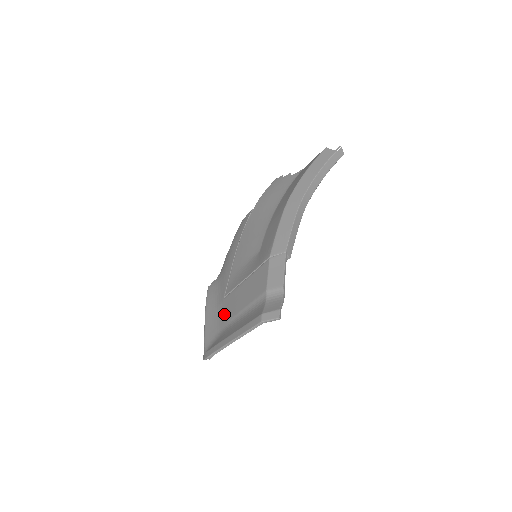
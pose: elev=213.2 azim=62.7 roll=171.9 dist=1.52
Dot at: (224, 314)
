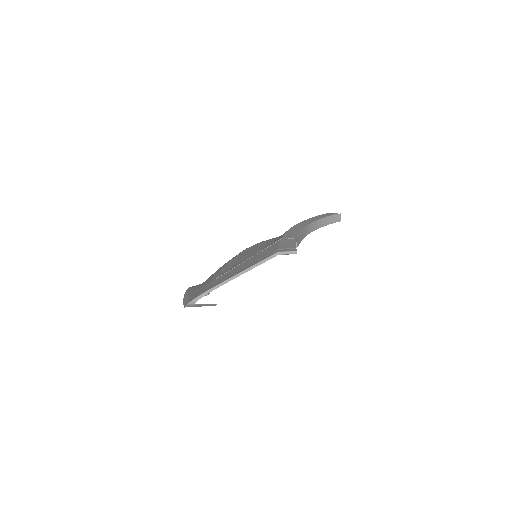
Dot at: (216, 283)
